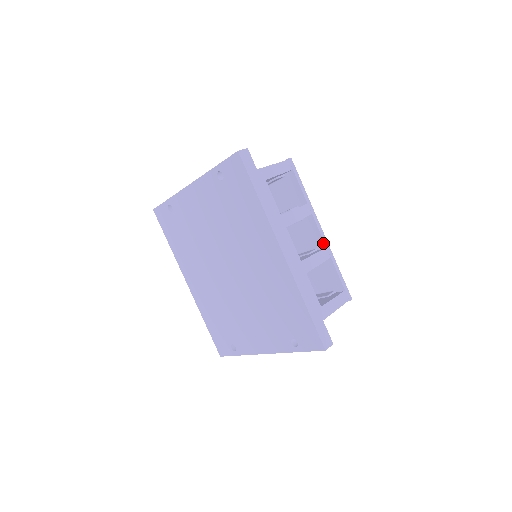
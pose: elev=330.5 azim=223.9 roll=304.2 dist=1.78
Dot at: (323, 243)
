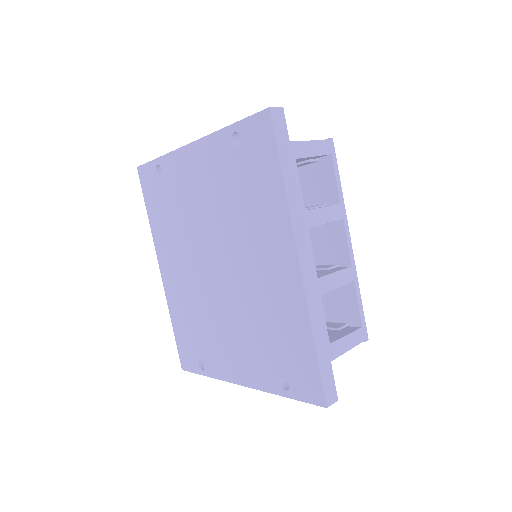
Dot at: (348, 259)
